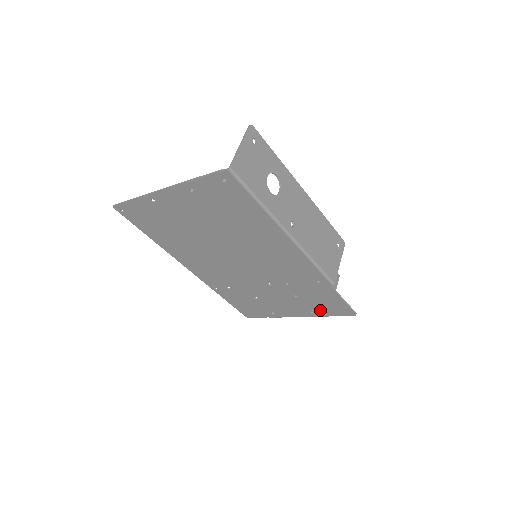
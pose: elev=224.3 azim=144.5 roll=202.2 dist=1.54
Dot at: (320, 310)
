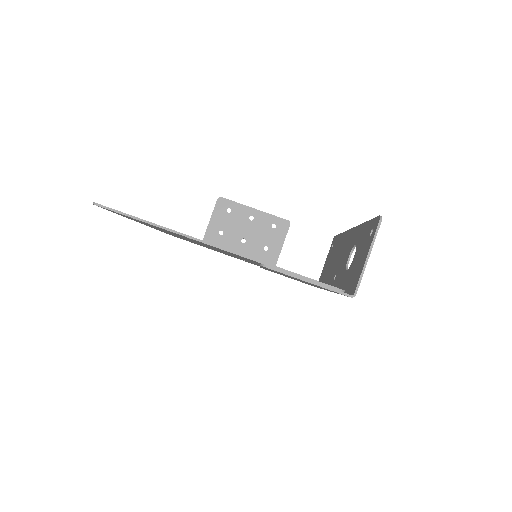
Dot at: occluded
